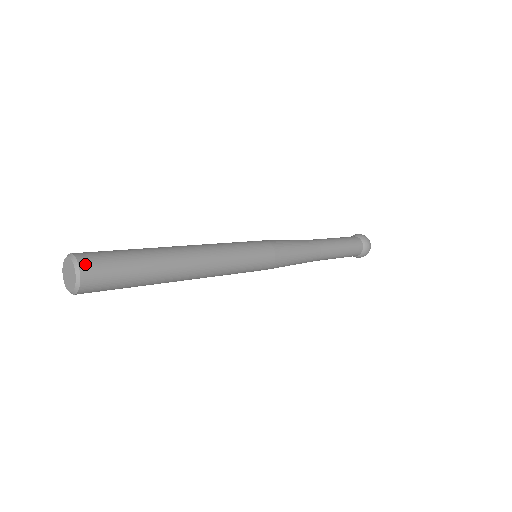
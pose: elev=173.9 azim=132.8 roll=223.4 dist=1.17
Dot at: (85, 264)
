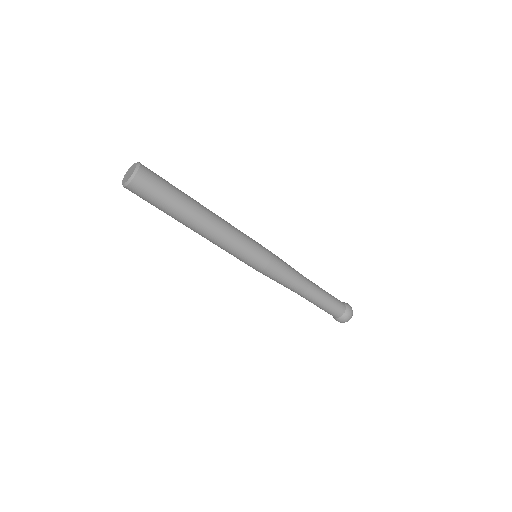
Dot at: (143, 170)
